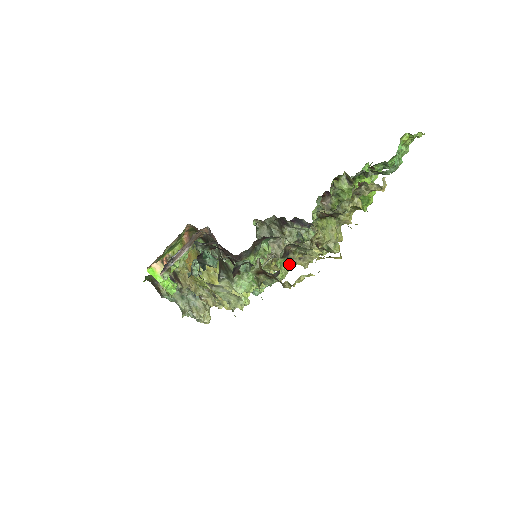
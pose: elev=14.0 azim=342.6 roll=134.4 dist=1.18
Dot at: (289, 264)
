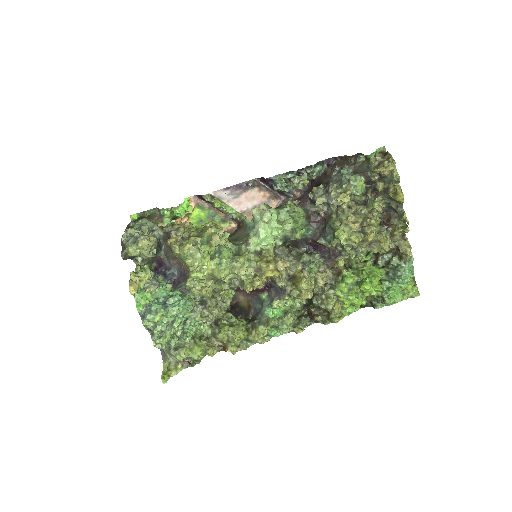
Dot at: (347, 207)
